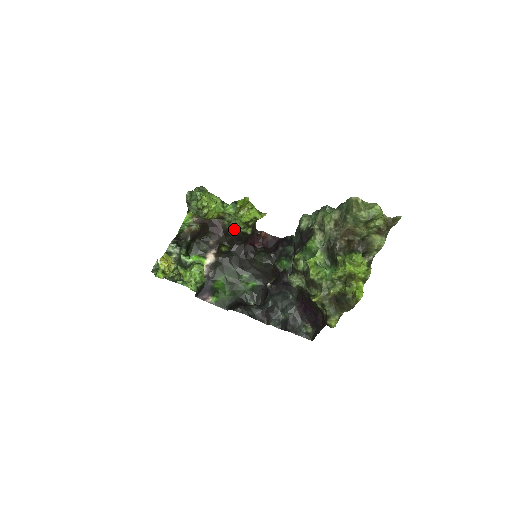
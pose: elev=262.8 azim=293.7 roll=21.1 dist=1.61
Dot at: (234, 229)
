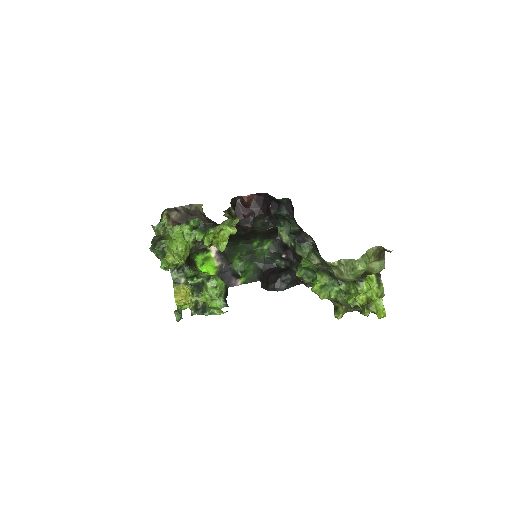
Dot at: occluded
